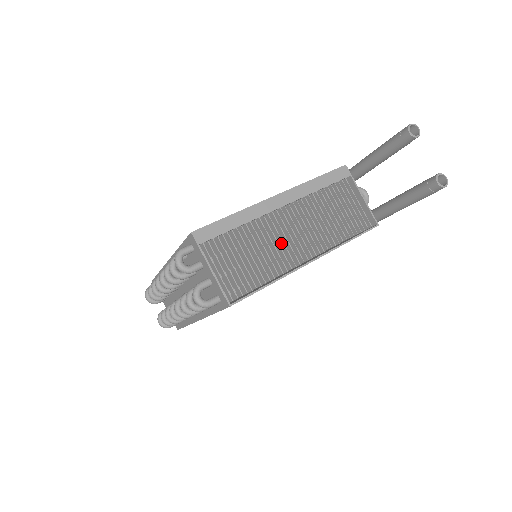
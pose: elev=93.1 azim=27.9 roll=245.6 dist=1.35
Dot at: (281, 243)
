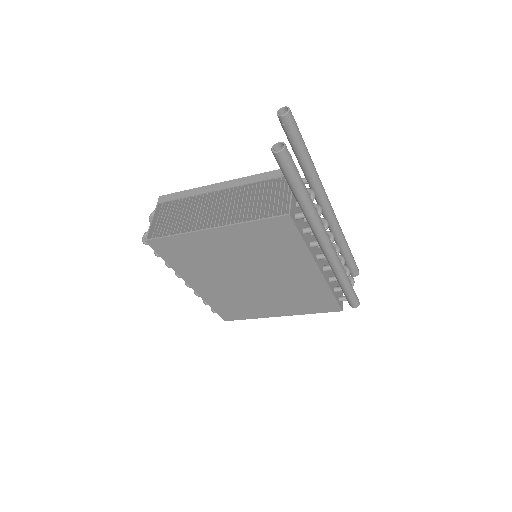
Dot at: (207, 215)
